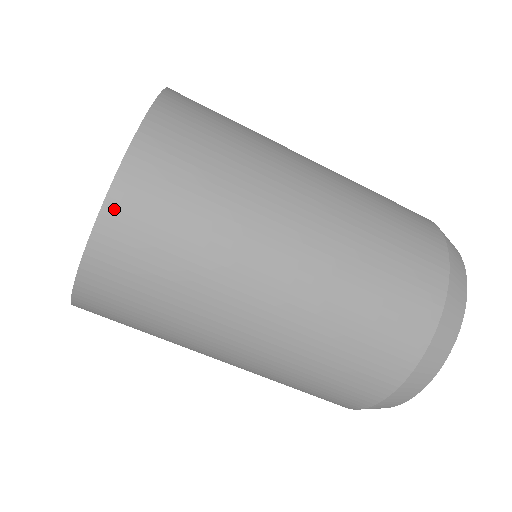
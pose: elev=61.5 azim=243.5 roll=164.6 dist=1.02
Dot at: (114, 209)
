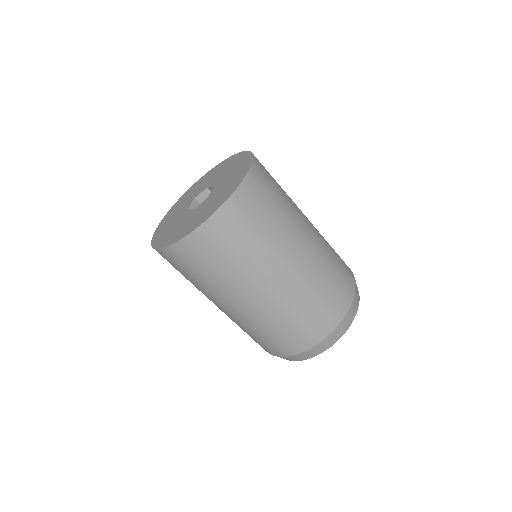
Dot at: (237, 196)
